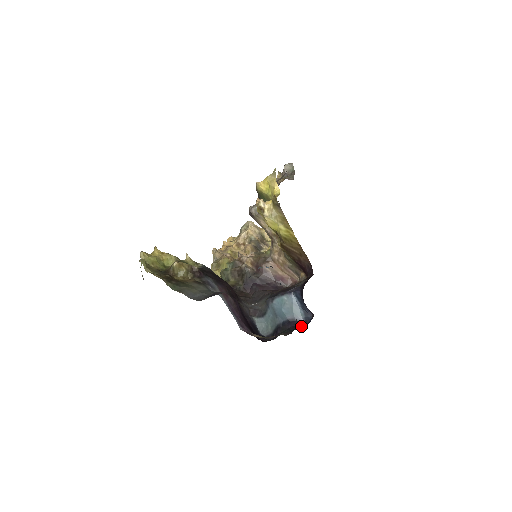
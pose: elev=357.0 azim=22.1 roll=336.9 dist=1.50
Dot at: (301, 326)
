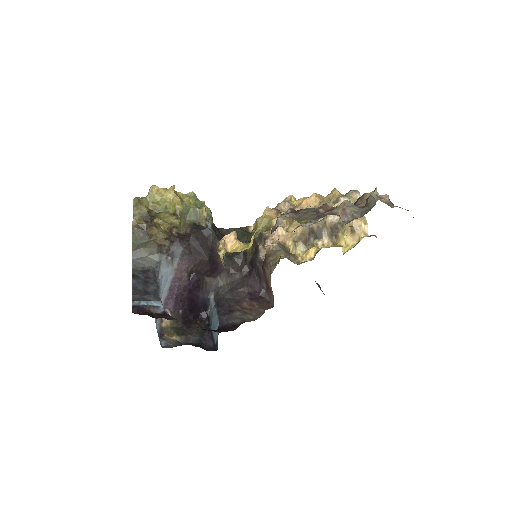
Dot at: (209, 344)
